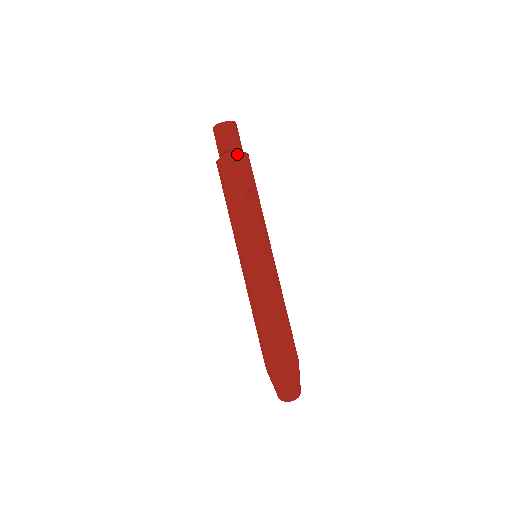
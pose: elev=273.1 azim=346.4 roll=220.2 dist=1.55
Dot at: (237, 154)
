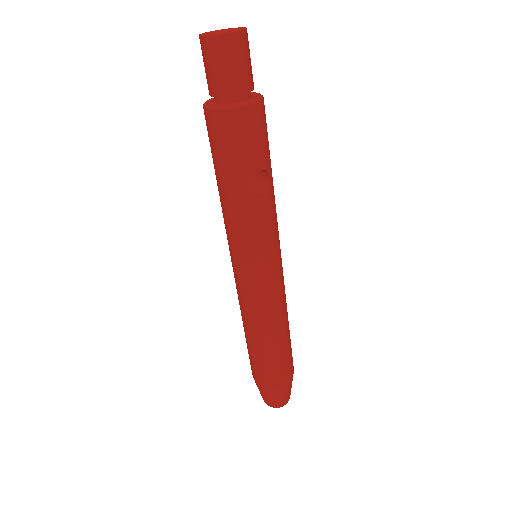
Dot at: (242, 109)
